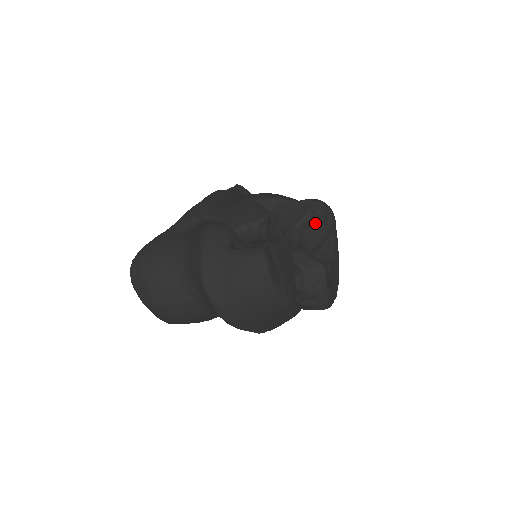
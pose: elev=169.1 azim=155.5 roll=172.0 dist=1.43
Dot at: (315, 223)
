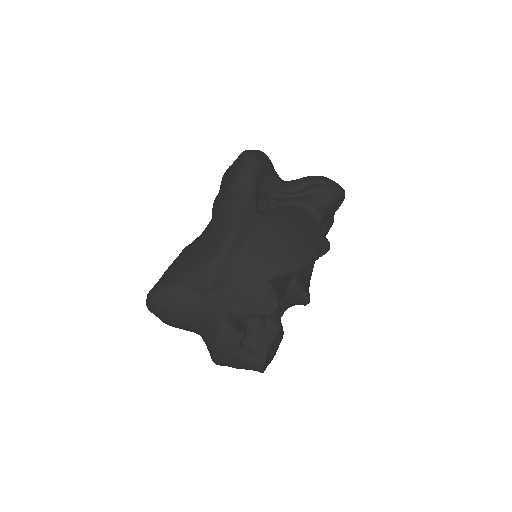
Dot at: occluded
